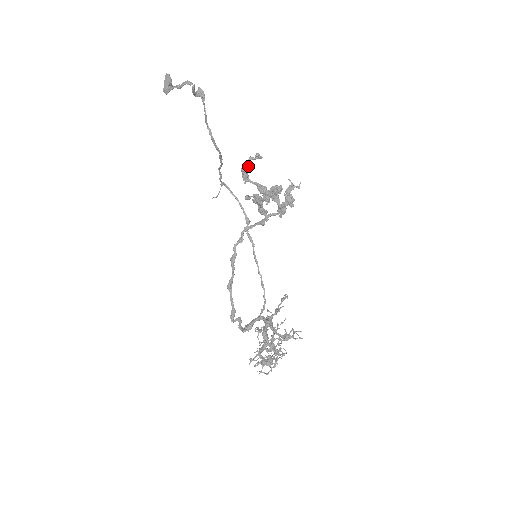
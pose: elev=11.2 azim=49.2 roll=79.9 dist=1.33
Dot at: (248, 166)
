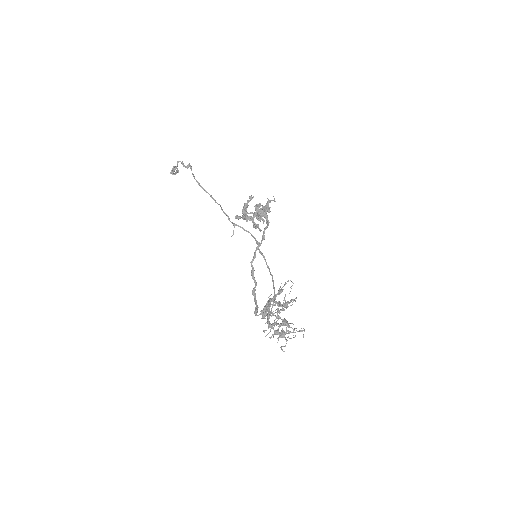
Dot at: (246, 206)
